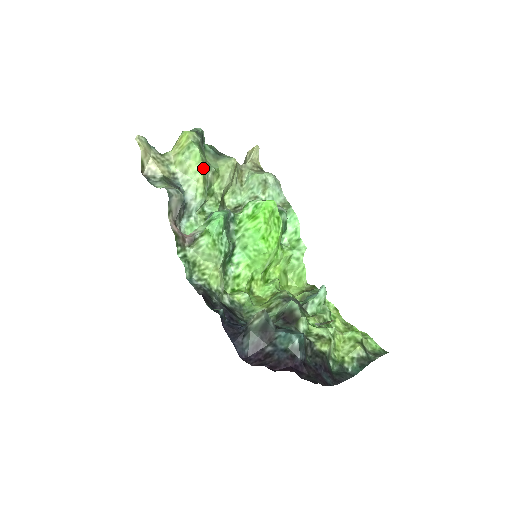
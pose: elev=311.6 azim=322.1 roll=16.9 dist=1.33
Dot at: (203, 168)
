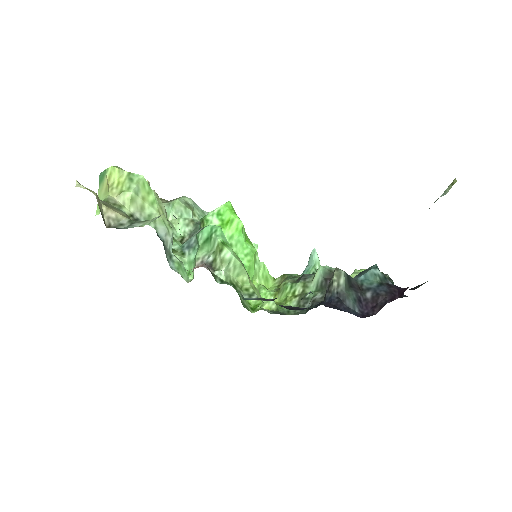
Dot at: (154, 197)
